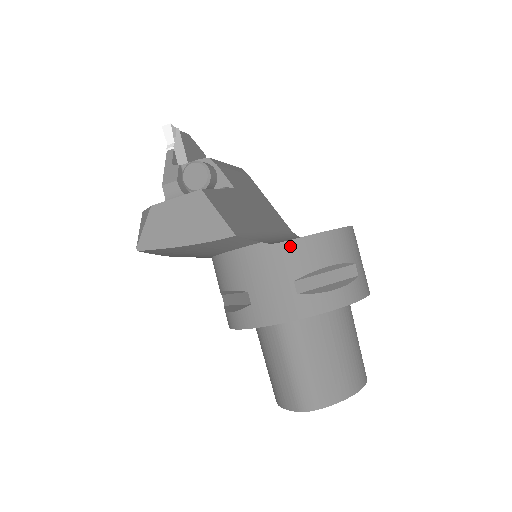
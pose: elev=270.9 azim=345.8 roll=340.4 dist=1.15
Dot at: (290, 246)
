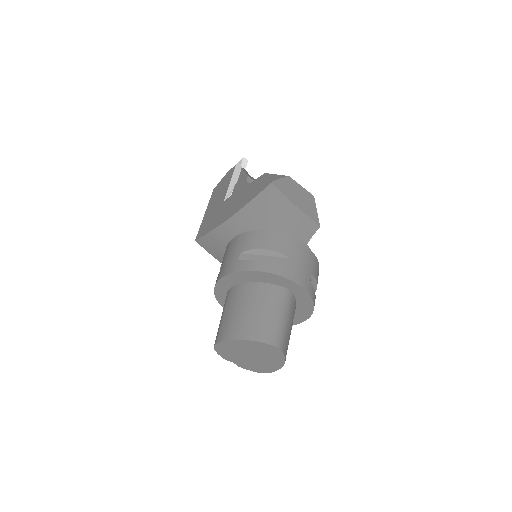
Dot at: (315, 258)
